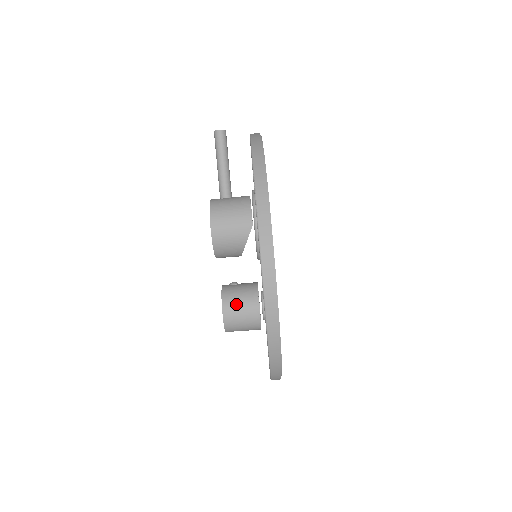
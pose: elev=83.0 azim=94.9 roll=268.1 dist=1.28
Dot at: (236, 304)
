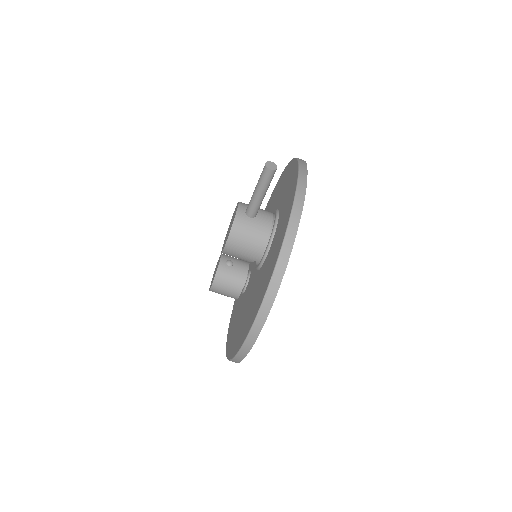
Dot at: (224, 286)
